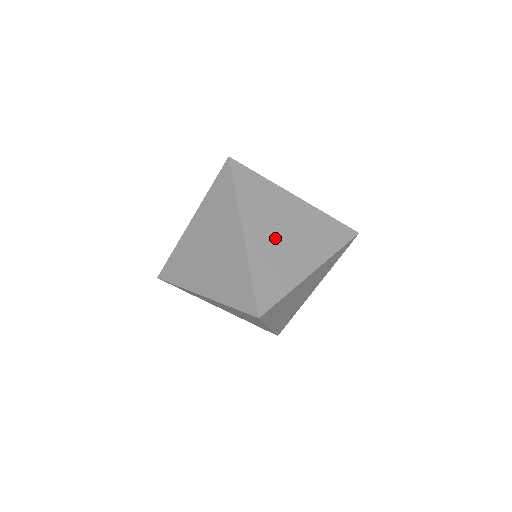
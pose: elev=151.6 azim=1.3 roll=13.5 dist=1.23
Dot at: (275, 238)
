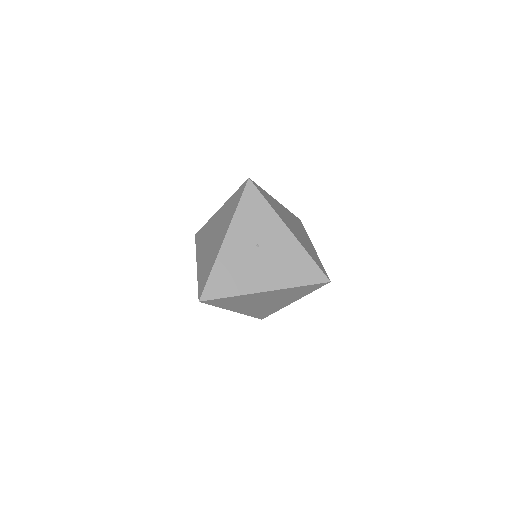
Dot at: (248, 253)
